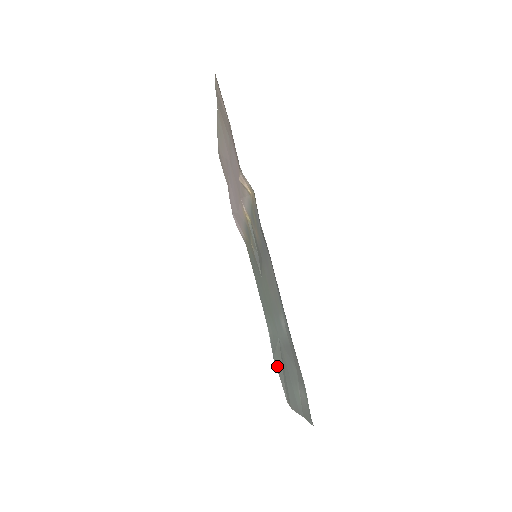
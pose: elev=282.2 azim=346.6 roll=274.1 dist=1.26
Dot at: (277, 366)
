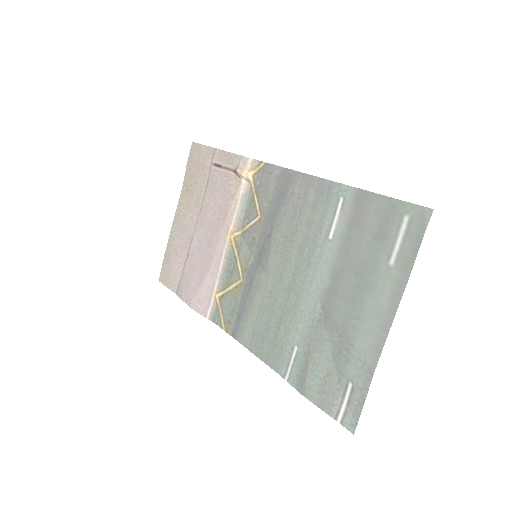
Dot at: (316, 390)
